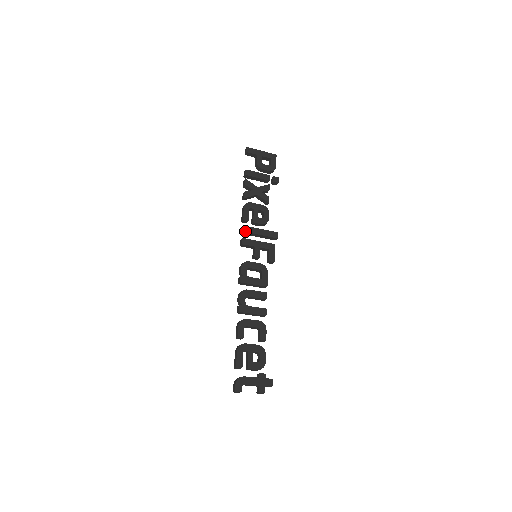
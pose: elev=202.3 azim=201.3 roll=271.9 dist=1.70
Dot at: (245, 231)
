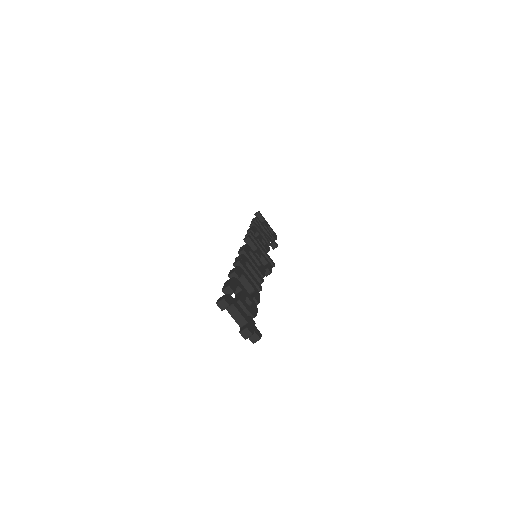
Dot at: (252, 235)
